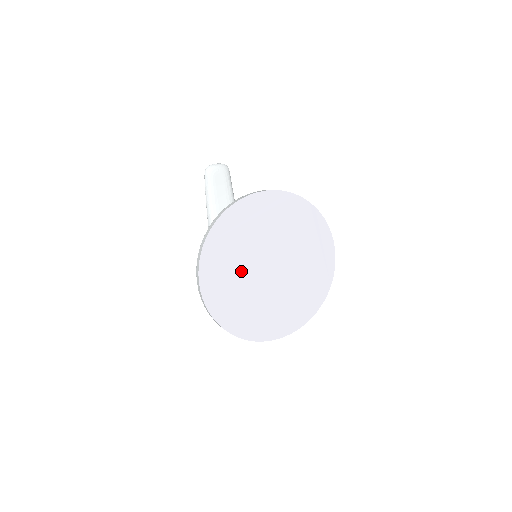
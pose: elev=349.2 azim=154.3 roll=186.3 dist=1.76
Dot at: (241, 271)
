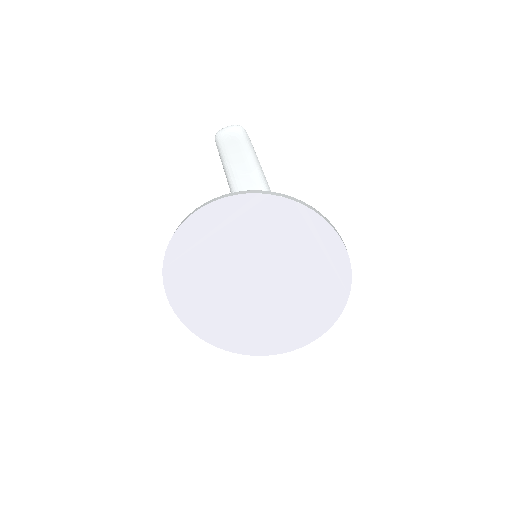
Dot at: (216, 289)
